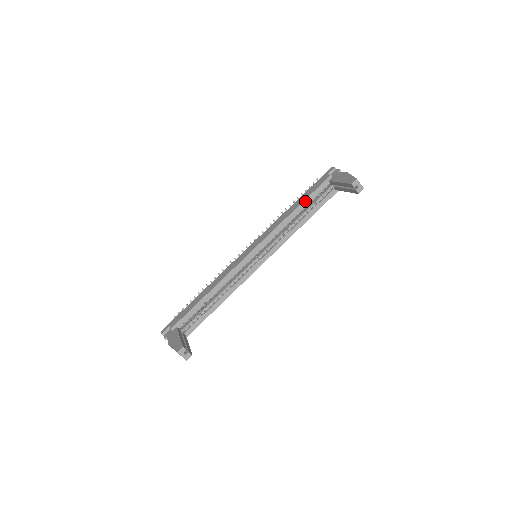
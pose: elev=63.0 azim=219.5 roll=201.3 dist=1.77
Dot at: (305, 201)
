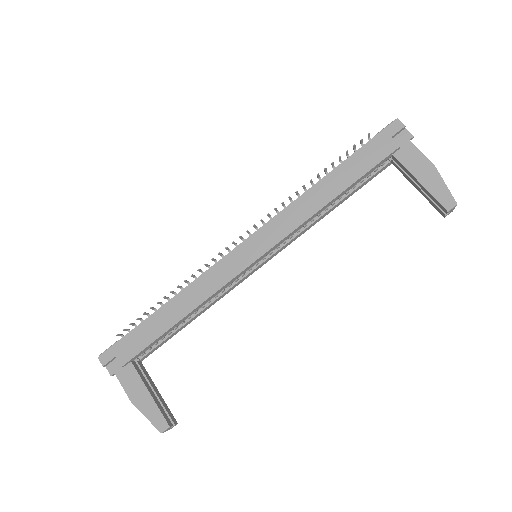
Dot at: (351, 186)
